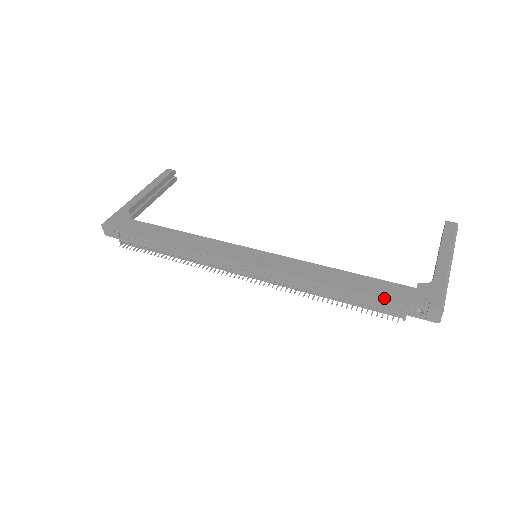
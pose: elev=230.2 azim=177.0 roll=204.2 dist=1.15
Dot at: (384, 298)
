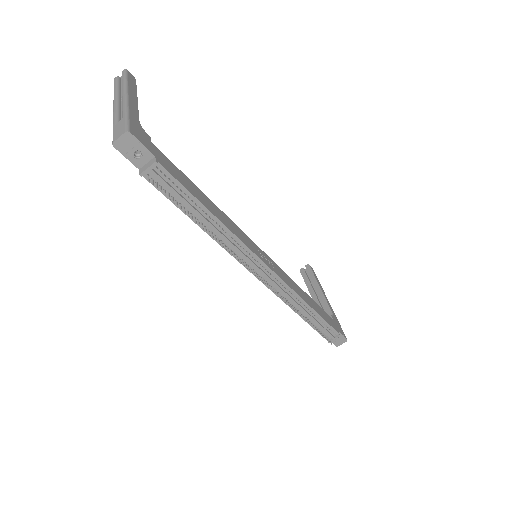
Dot at: (331, 325)
